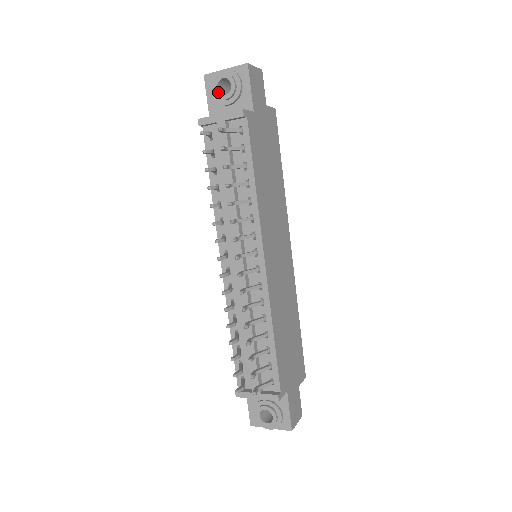
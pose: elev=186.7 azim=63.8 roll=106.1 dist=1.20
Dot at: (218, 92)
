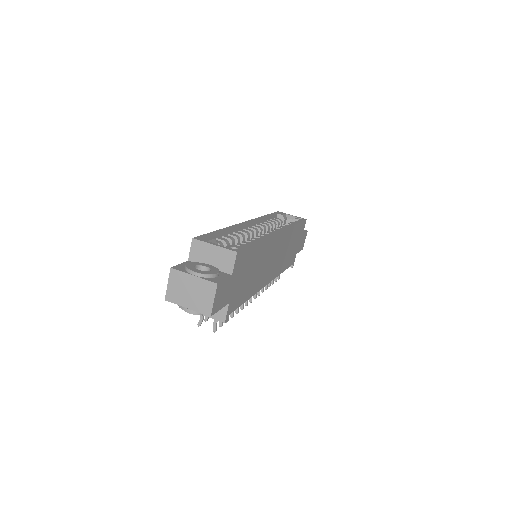
Dot at: occluded
